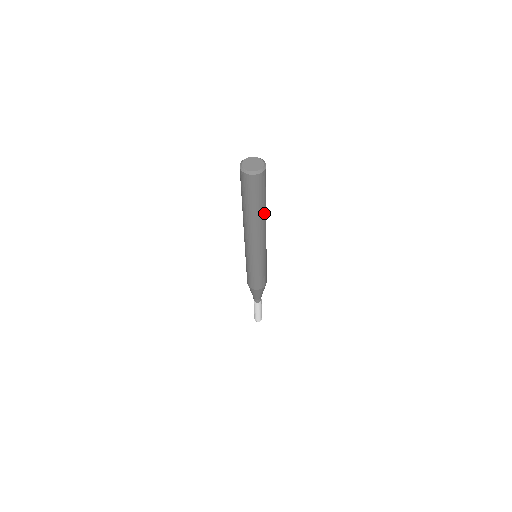
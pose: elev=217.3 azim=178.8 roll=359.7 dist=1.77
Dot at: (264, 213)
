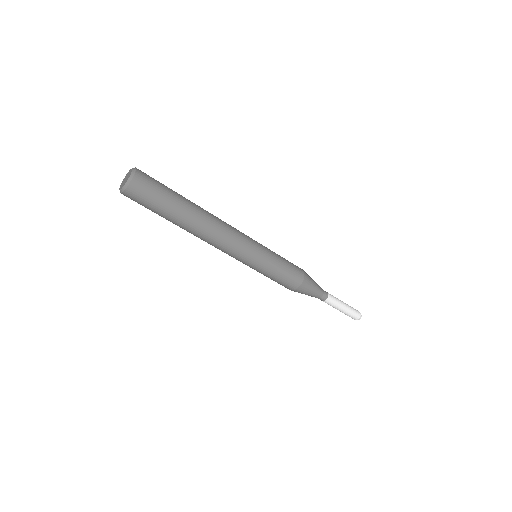
Dot at: (190, 218)
